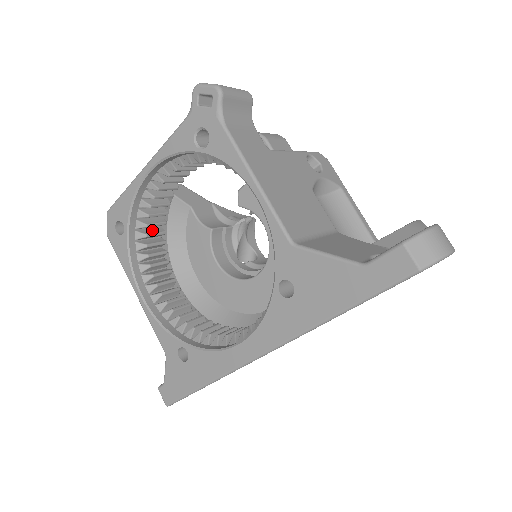
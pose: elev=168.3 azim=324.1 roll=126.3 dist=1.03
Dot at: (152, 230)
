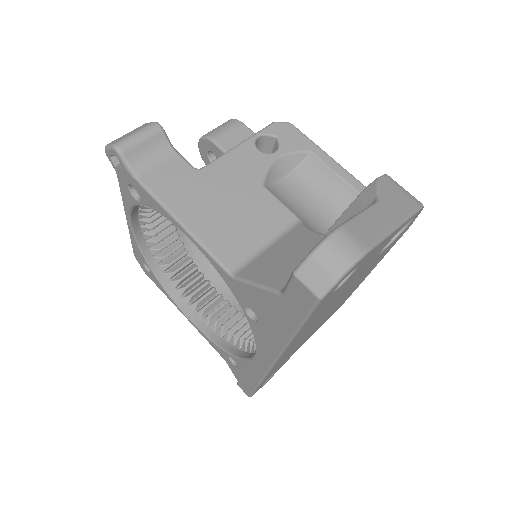
Dot at: (174, 256)
